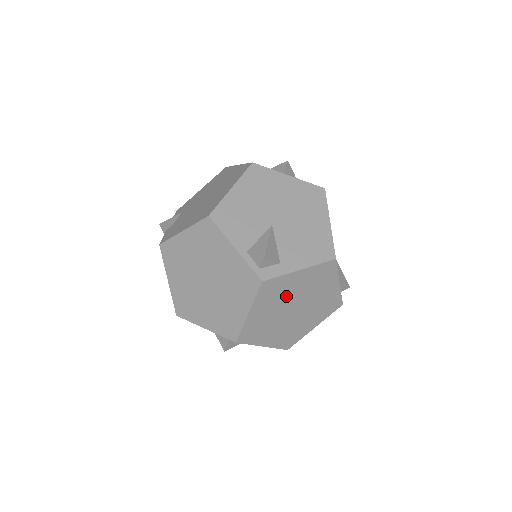
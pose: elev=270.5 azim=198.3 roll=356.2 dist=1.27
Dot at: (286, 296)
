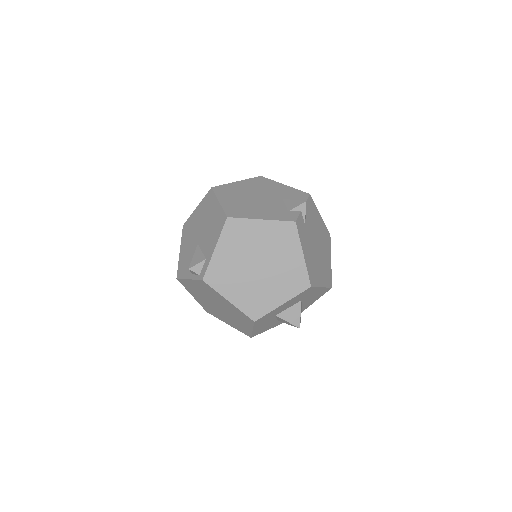
Dot at: (236, 268)
